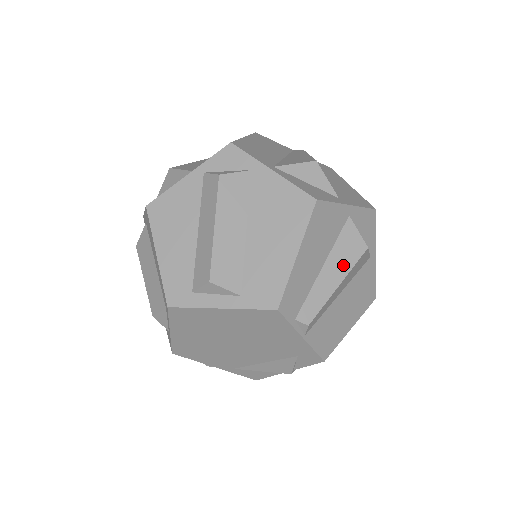
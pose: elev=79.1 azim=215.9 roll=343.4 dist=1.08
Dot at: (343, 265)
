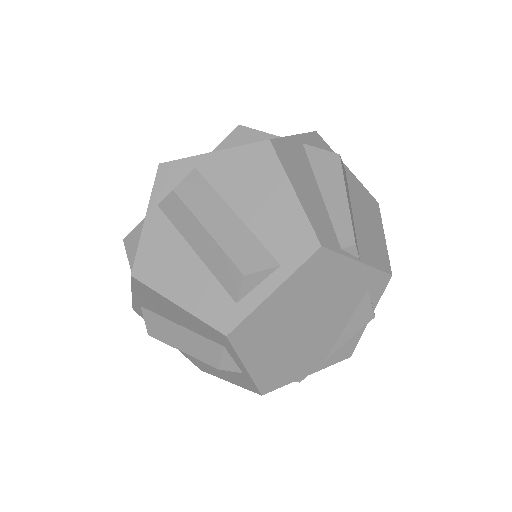
Dot at: (335, 180)
